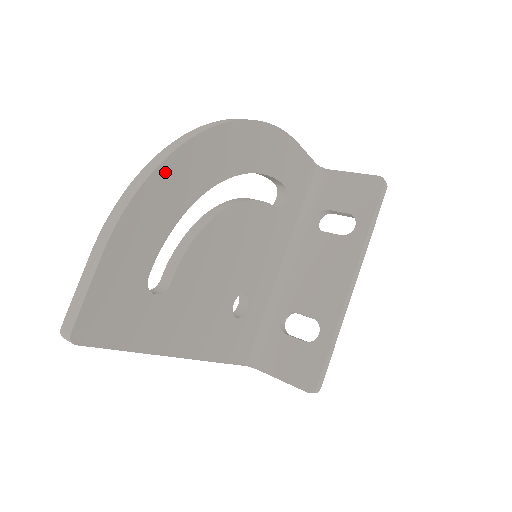
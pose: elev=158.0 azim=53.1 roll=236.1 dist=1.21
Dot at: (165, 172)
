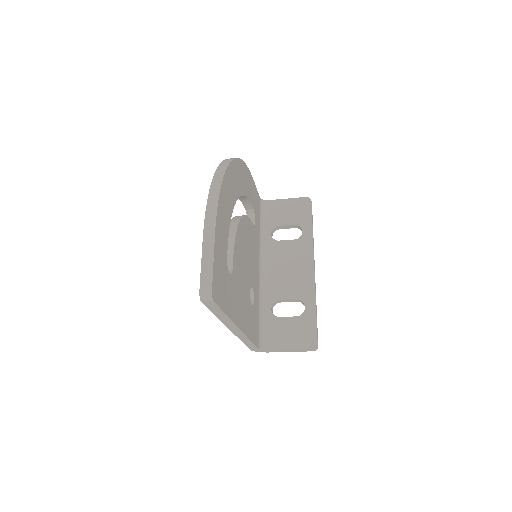
Dot at: (224, 185)
